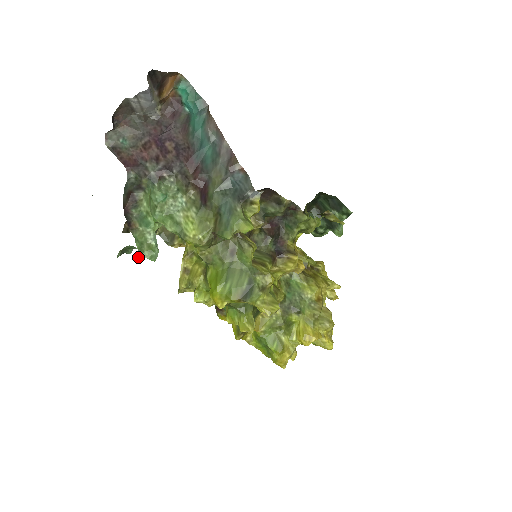
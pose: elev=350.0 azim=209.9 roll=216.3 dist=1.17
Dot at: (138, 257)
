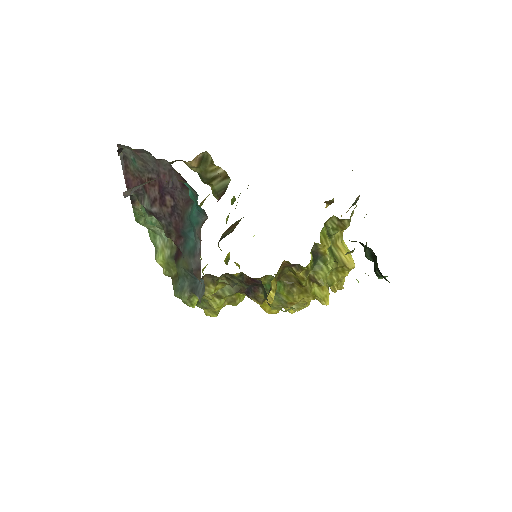
Dot at: (136, 220)
